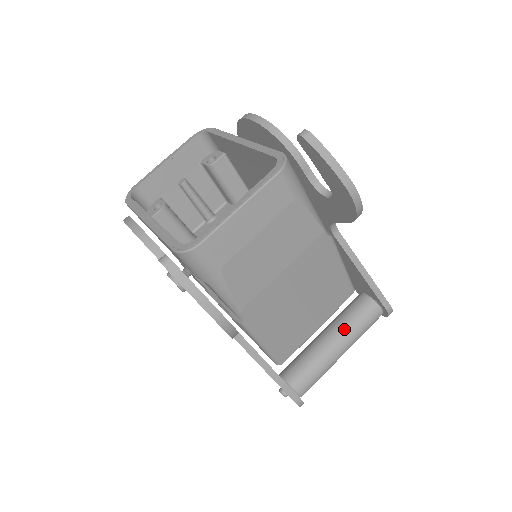
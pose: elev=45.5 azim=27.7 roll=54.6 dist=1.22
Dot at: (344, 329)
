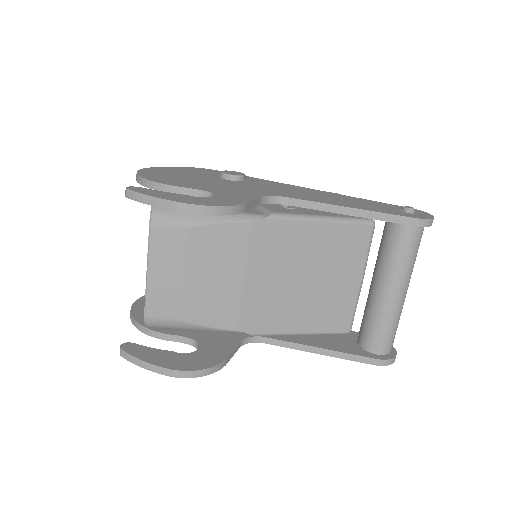
Dot at: (382, 270)
